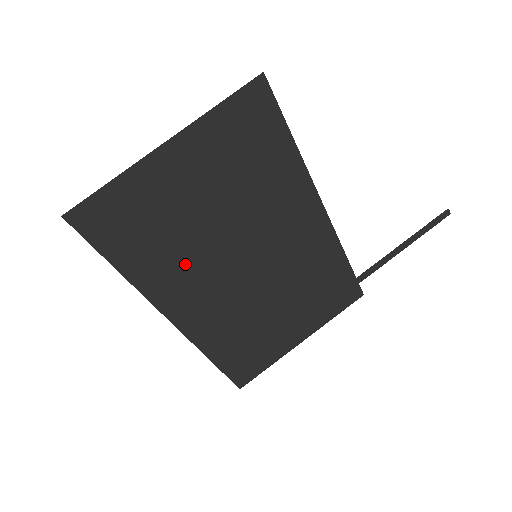
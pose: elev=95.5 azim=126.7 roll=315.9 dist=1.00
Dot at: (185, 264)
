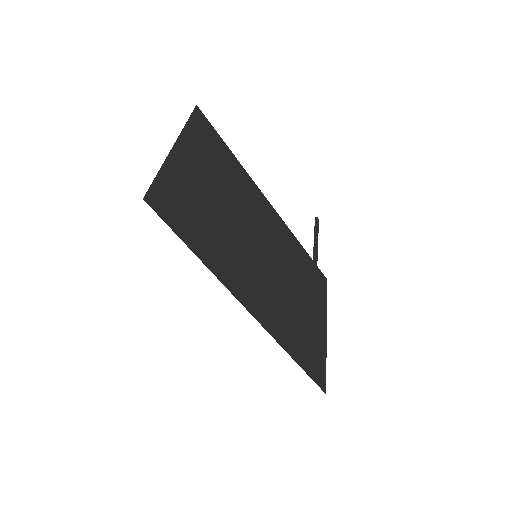
Dot at: (229, 249)
